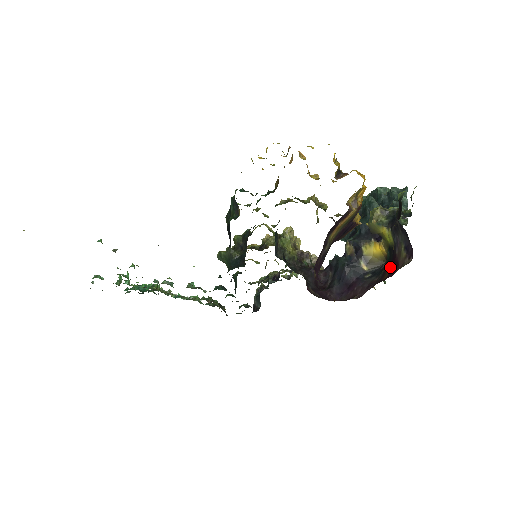
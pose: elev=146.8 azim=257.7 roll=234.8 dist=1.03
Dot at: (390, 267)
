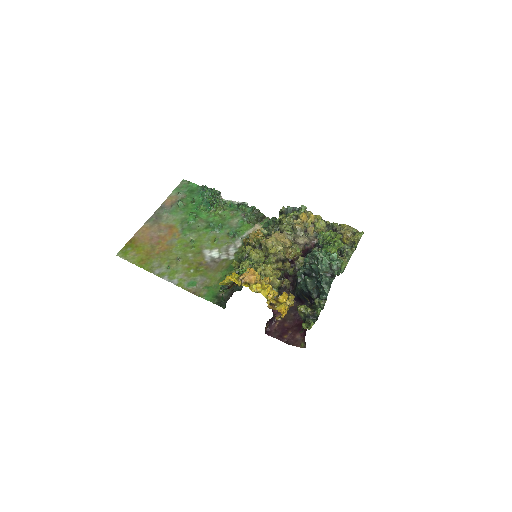
Dot at: occluded
